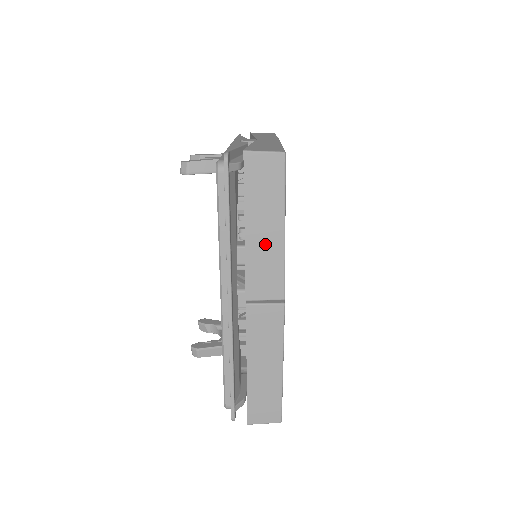
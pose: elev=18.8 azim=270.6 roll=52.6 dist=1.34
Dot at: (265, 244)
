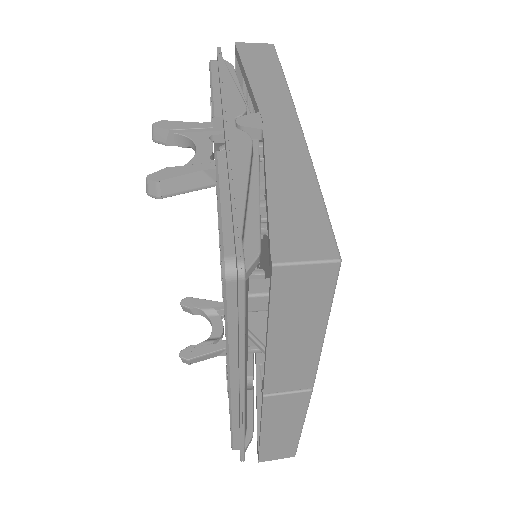
Dot at: (295, 350)
